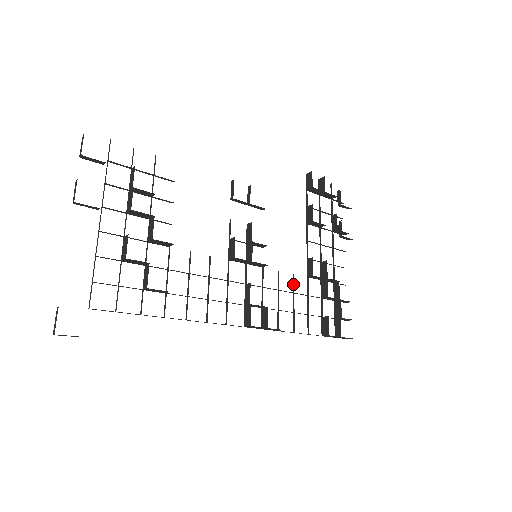
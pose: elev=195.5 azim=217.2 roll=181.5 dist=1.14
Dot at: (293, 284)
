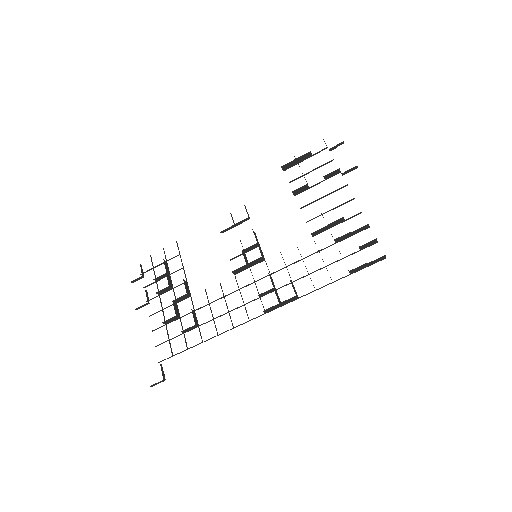
Dot at: occluded
